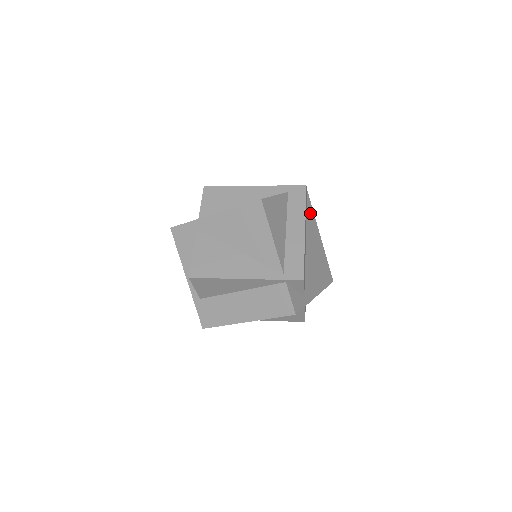
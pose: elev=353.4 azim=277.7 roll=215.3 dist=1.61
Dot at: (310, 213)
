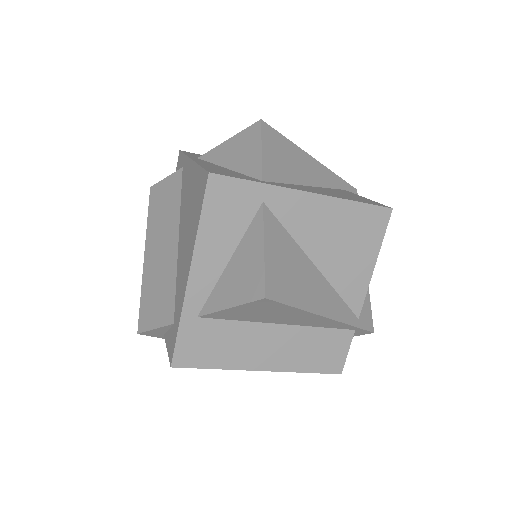
Dot at: occluded
